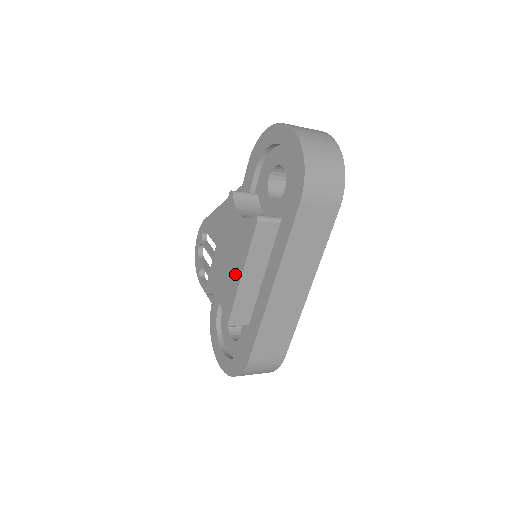
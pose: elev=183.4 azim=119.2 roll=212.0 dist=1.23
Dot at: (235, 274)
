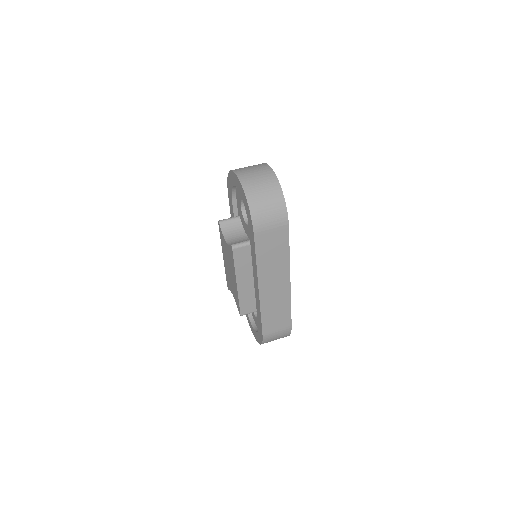
Dot at: (234, 282)
